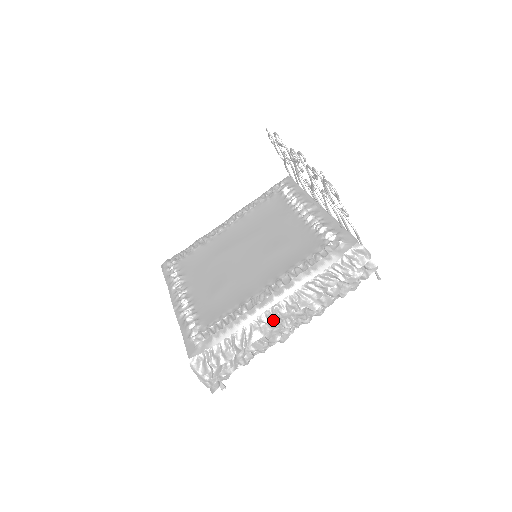
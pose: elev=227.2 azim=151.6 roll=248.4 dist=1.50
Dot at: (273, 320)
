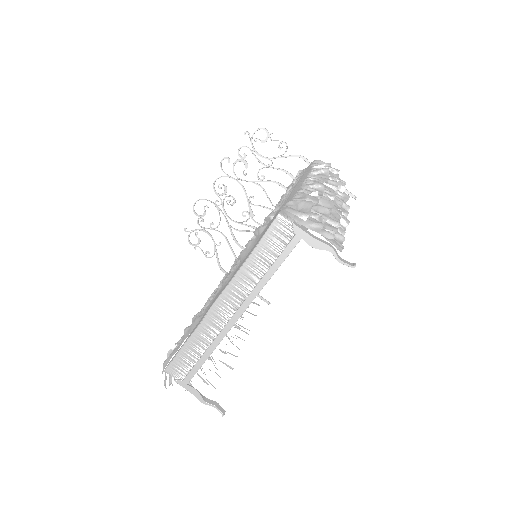
Dot at: (315, 185)
